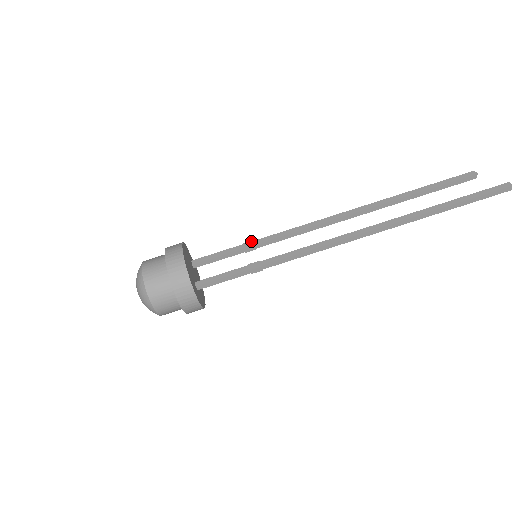
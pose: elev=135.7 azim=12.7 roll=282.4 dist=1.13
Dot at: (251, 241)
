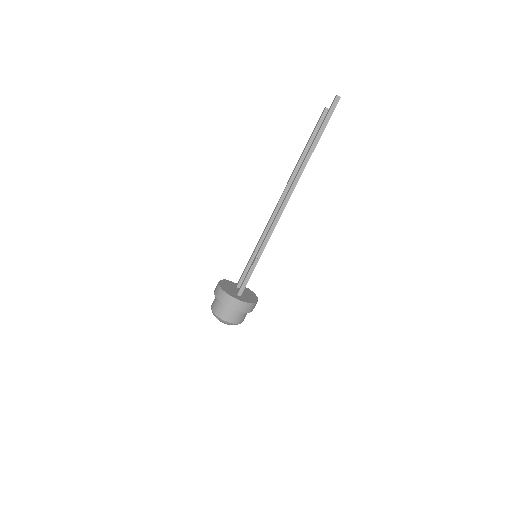
Dot at: (253, 251)
